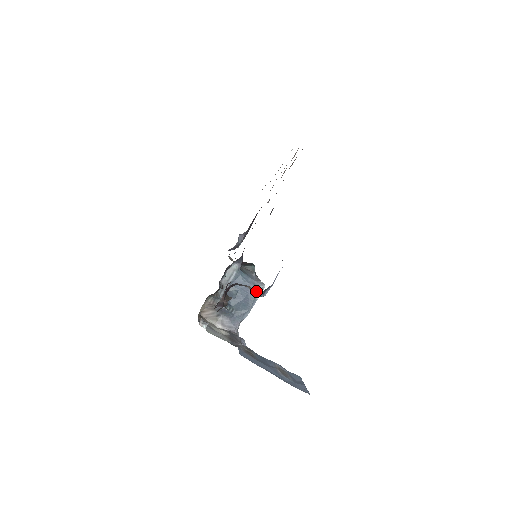
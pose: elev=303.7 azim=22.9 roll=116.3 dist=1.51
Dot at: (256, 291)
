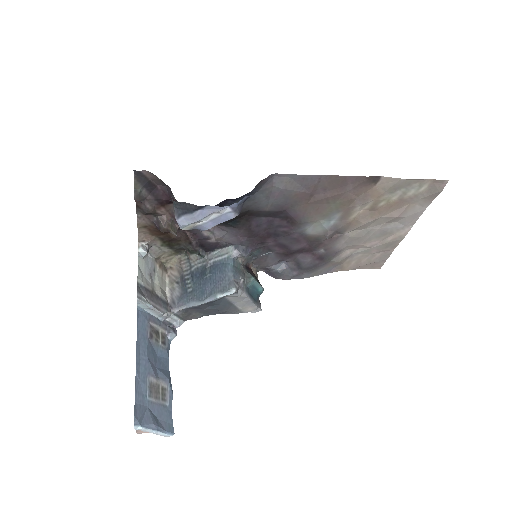
Dot at: (173, 204)
